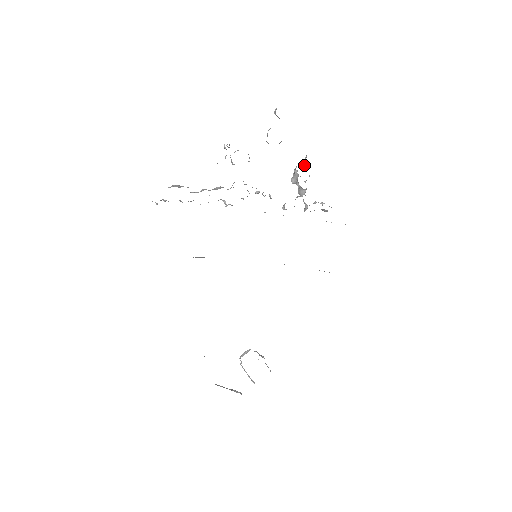
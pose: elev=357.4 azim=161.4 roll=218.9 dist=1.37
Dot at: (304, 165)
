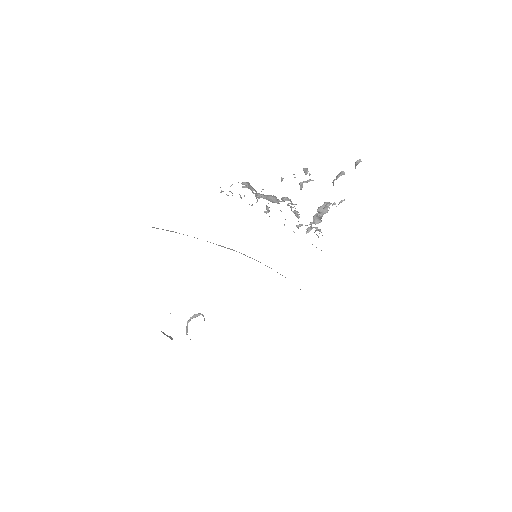
Dot at: occluded
